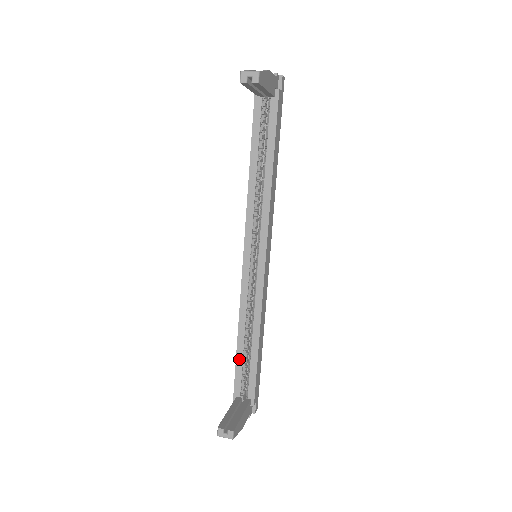
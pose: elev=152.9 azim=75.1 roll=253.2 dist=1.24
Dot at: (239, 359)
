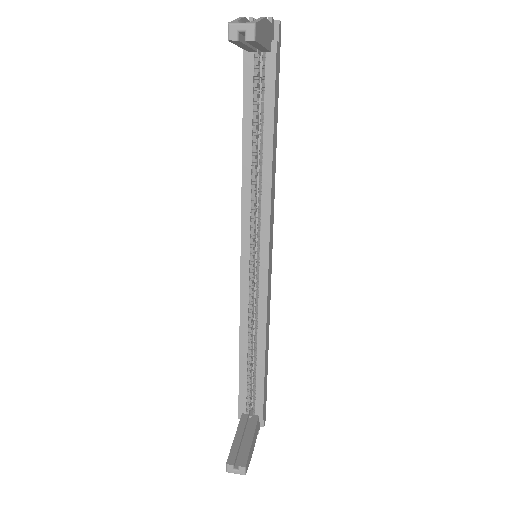
Dot at: (242, 374)
